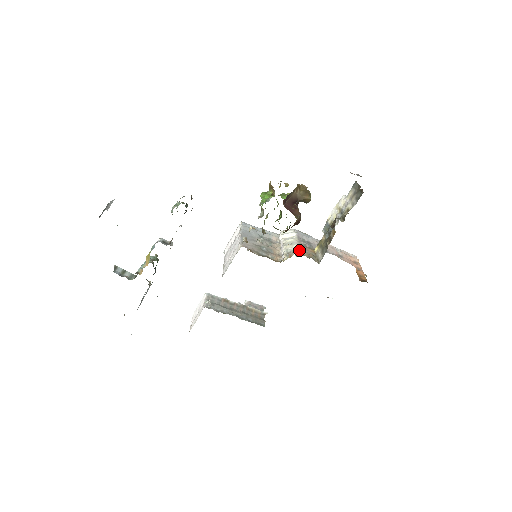
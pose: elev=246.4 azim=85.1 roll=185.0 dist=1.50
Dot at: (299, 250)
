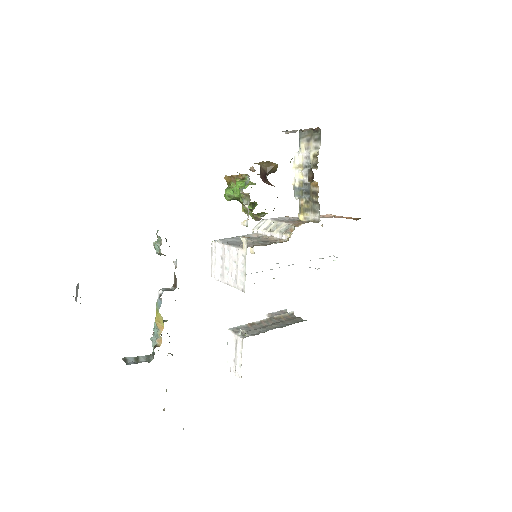
Dot at: (292, 223)
